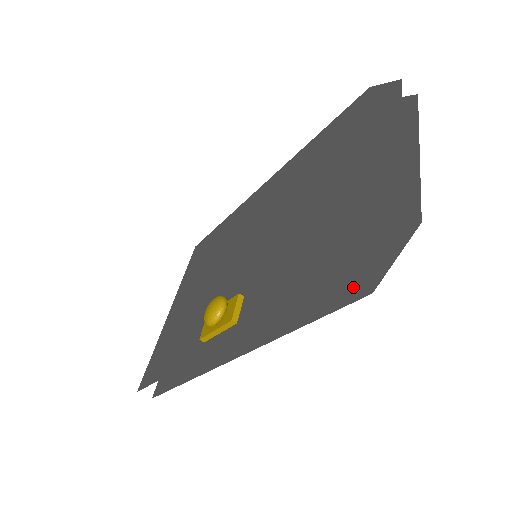
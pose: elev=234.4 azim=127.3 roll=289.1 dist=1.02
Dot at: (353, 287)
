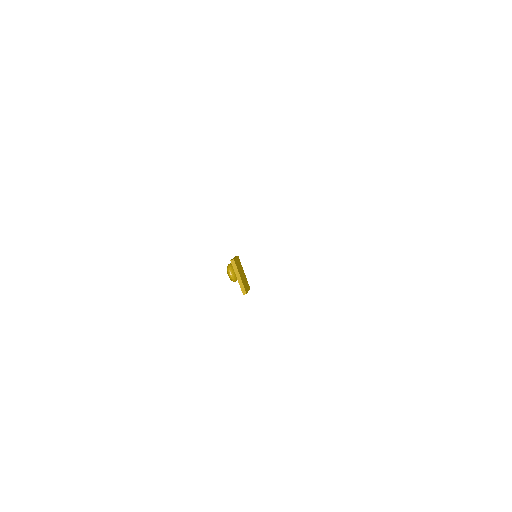
Dot at: occluded
